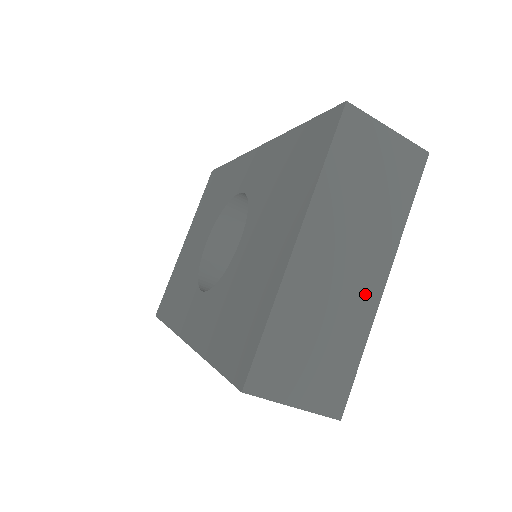
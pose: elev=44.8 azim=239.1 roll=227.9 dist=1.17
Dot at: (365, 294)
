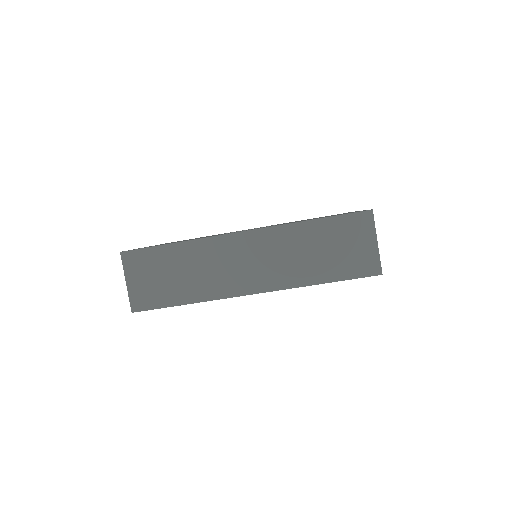
Dot at: occluded
